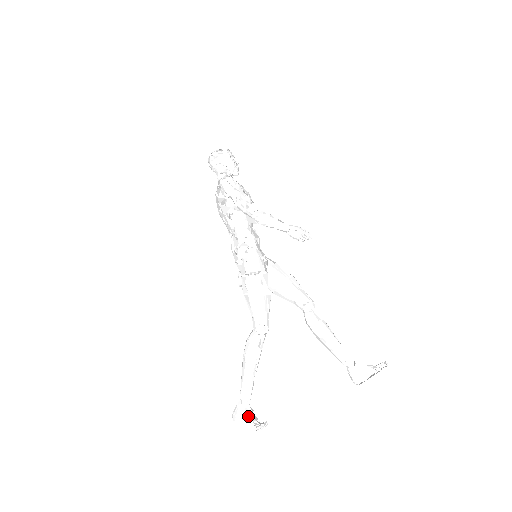
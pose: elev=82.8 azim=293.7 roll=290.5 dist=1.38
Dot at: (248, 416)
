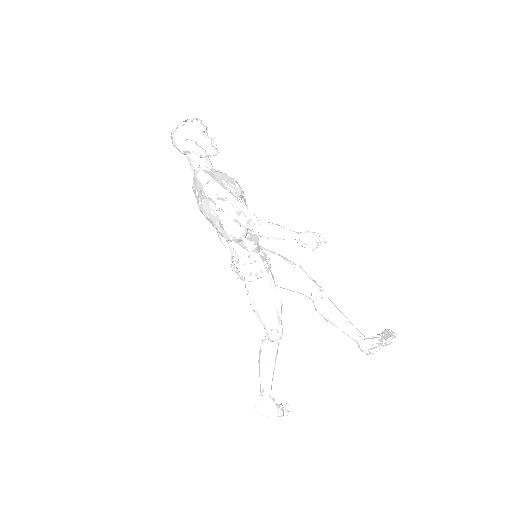
Dot at: occluded
